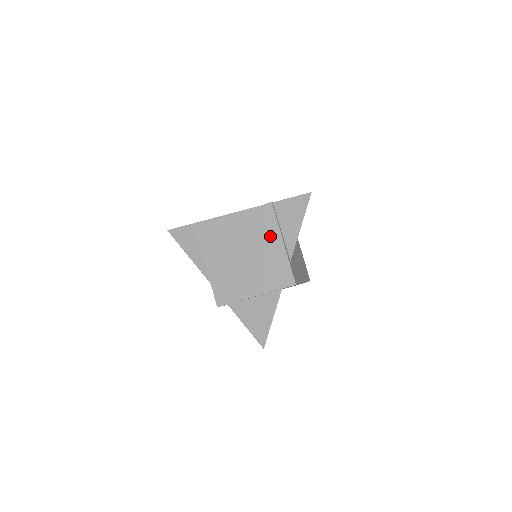
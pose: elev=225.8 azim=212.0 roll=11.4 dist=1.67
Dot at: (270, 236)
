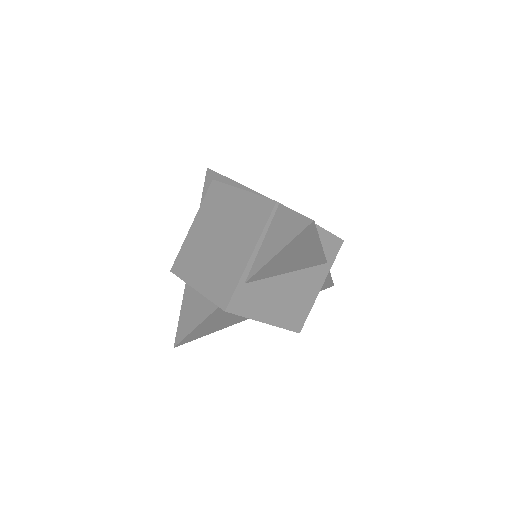
Dot at: (248, 238)
